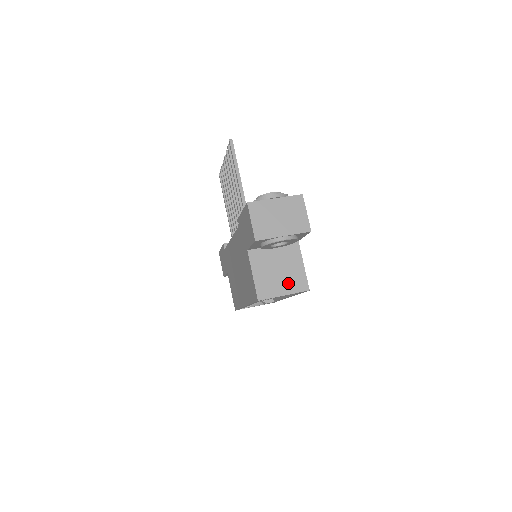
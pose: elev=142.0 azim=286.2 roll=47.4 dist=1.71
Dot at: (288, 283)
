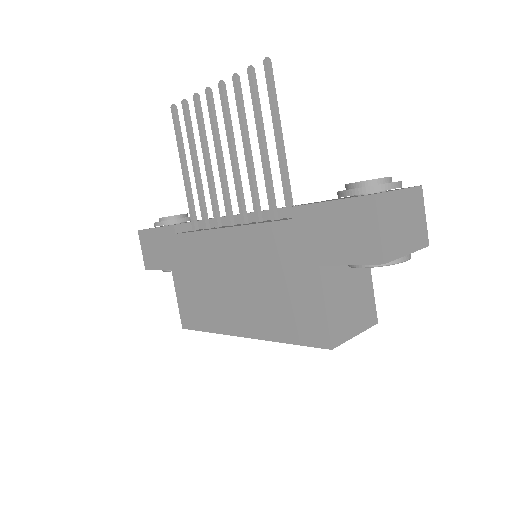
Dot at: (360, 315)
